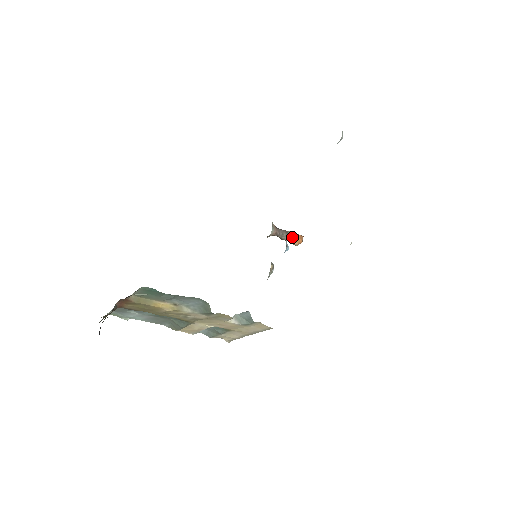
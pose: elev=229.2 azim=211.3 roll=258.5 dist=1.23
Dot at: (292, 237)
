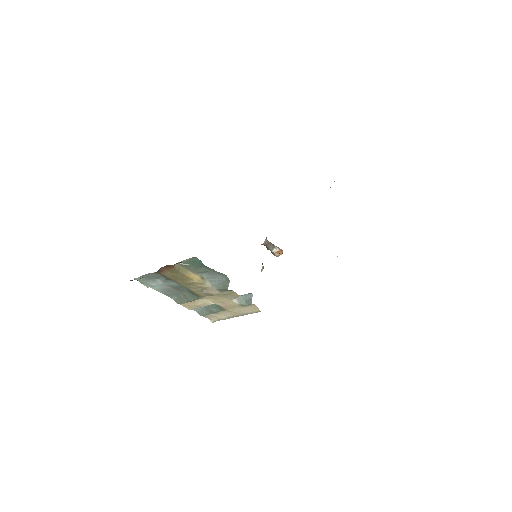
Dot at: (276, 249)
